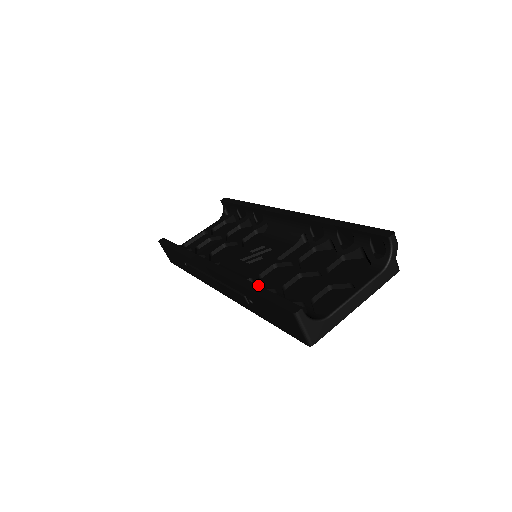
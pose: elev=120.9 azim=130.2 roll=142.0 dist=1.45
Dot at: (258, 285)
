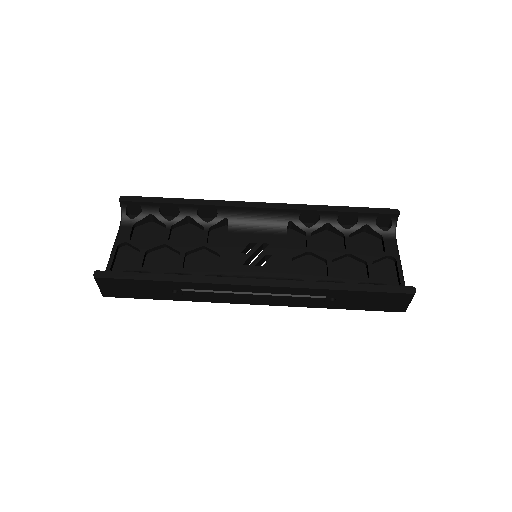
Dot at: (349, 283)
